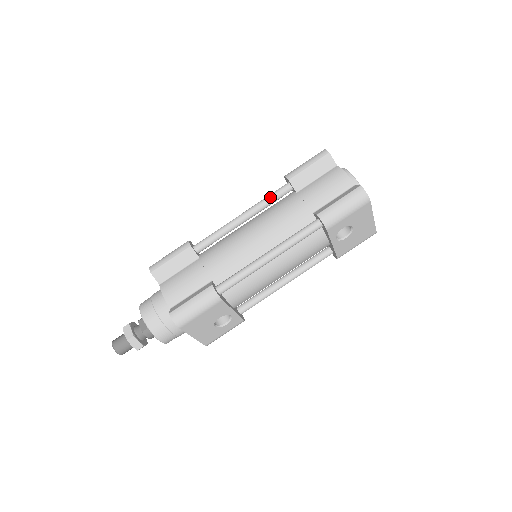
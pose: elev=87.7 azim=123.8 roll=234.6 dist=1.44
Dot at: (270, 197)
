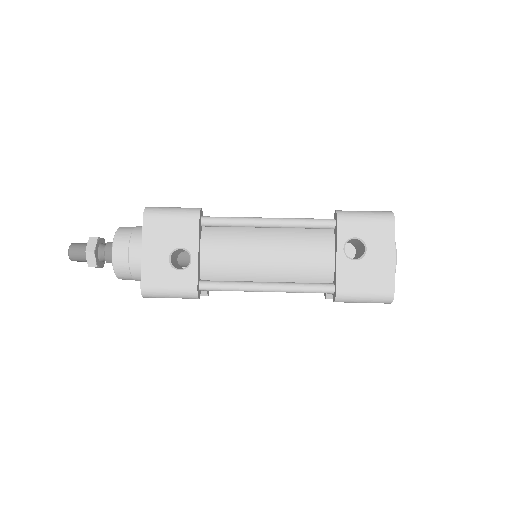
Dot at: occluded
